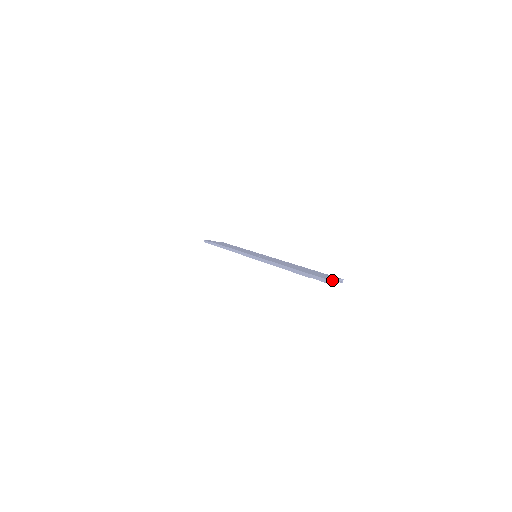
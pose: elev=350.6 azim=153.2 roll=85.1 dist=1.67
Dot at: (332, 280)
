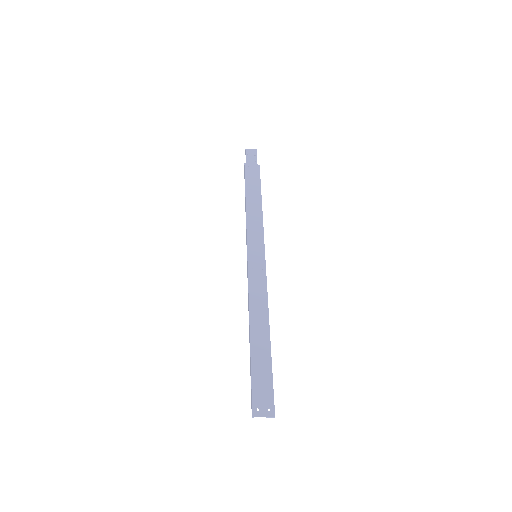
Dot at: occluded
